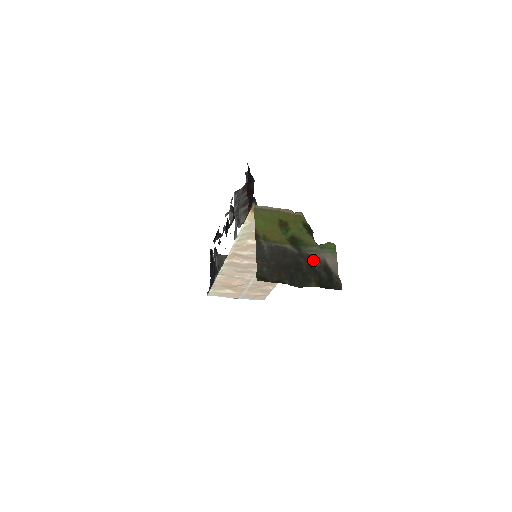
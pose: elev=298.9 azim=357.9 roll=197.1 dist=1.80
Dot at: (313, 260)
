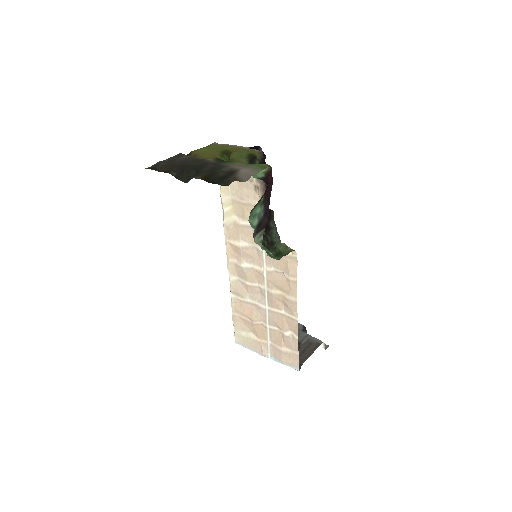
Dot at: (224, 168)
